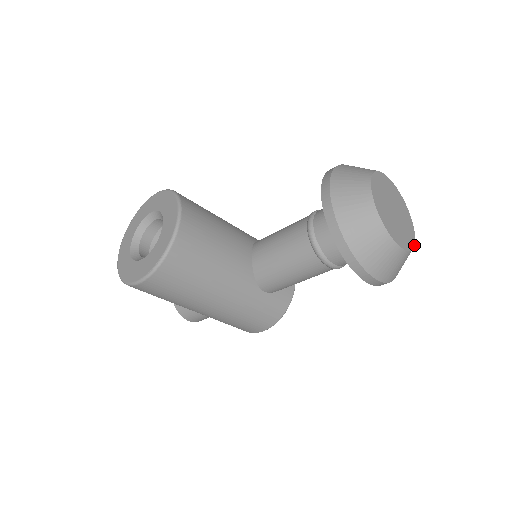
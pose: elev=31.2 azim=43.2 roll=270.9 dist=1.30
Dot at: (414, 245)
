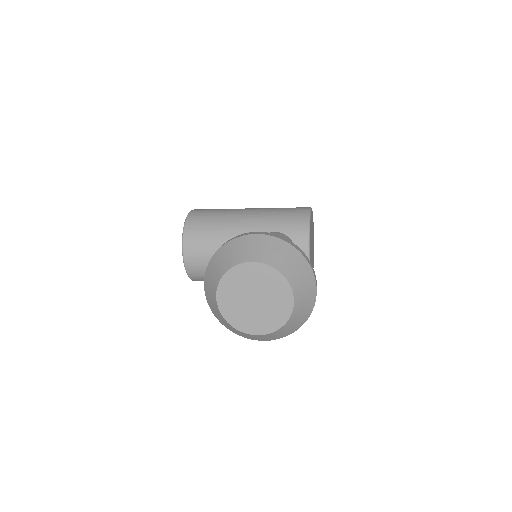
Dot at: (287, 321)
